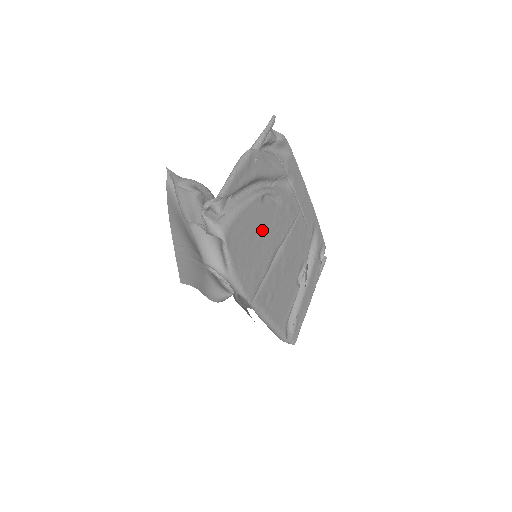
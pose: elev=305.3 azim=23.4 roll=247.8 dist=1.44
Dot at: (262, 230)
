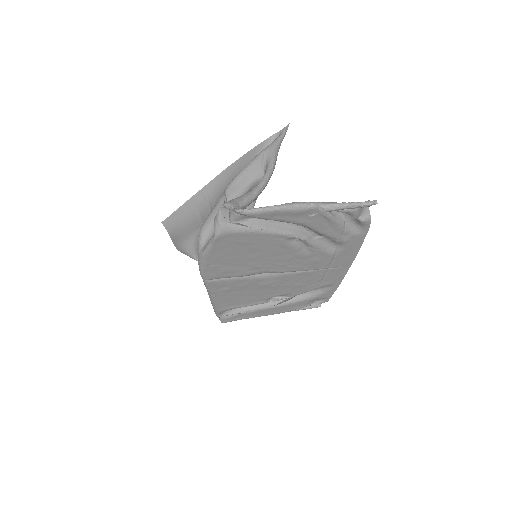
Dot at: (266, 254)
